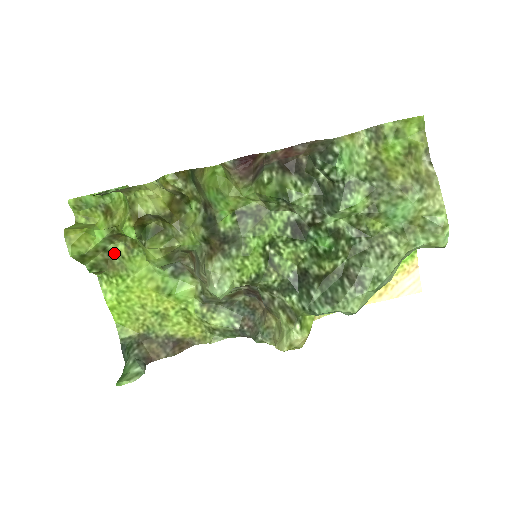
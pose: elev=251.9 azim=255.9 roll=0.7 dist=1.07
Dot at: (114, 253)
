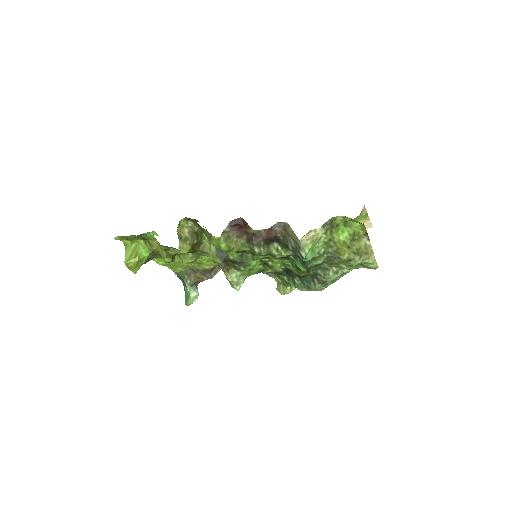
Dot at: (157, 251)
